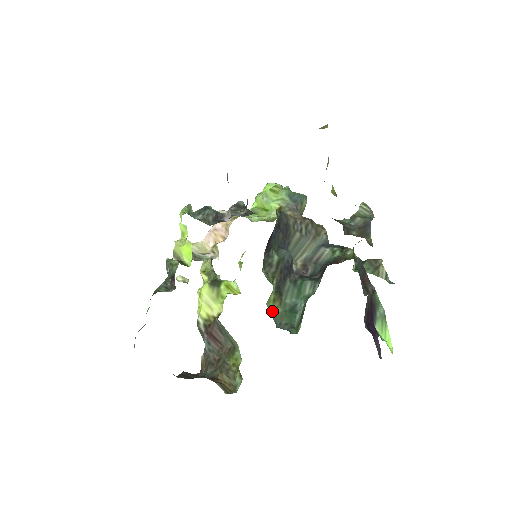
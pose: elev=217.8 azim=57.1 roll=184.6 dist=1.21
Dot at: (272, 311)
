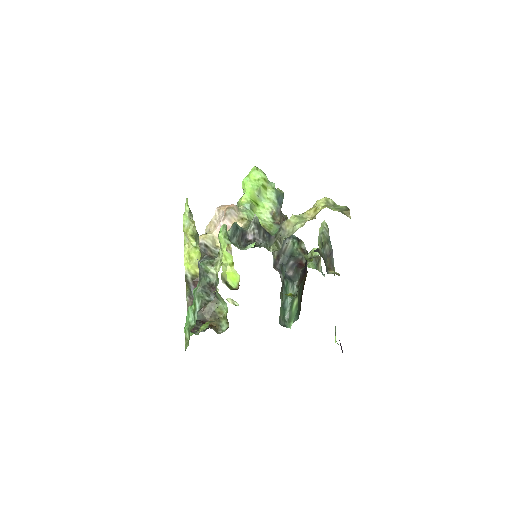
Dot at: occluded
